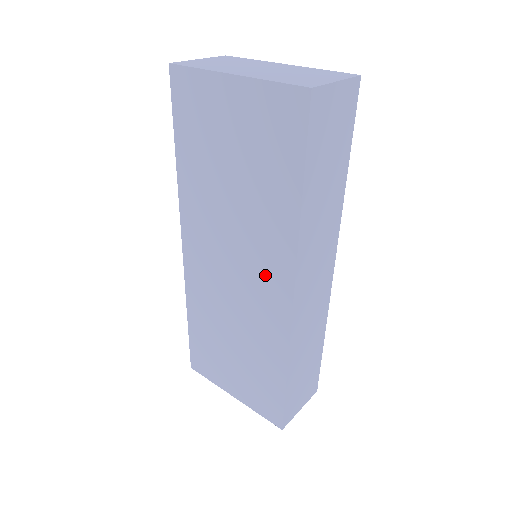
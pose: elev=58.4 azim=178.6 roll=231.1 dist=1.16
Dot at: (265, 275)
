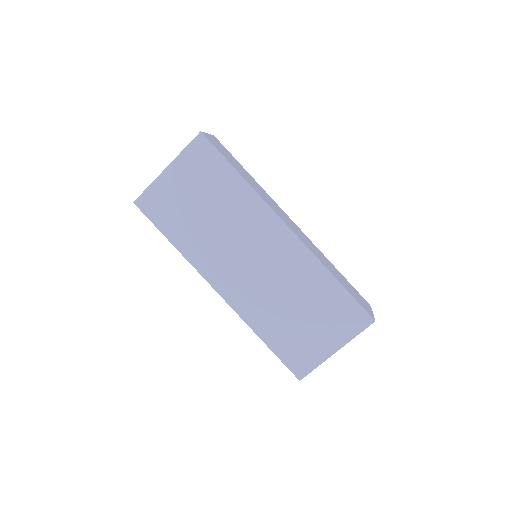
Dot at: (266, 236)
